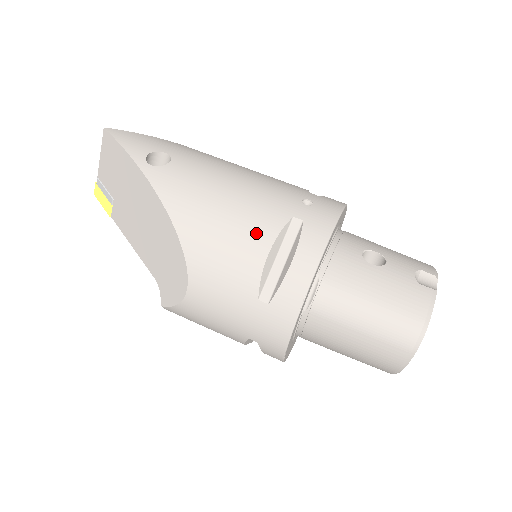
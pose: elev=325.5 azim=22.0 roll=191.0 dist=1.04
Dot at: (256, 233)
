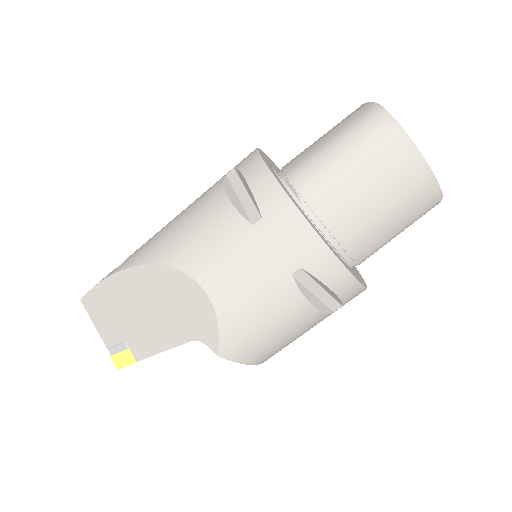
Dot at: (209, 201)
